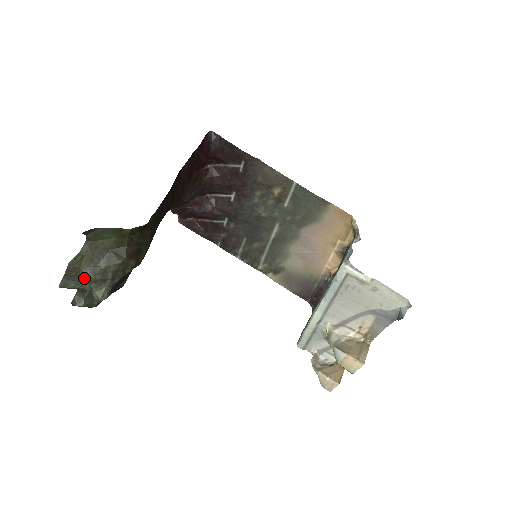
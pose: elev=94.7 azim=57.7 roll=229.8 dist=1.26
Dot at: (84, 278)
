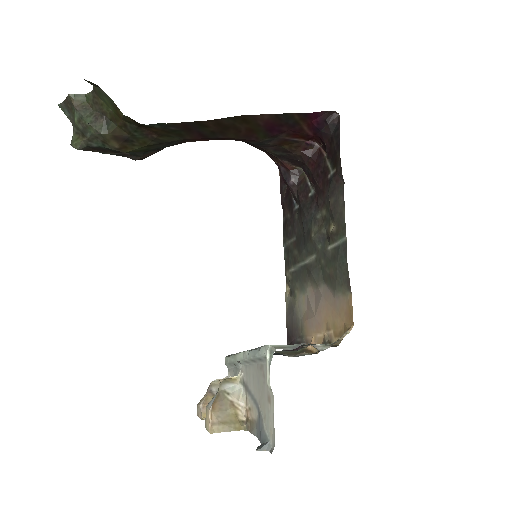
Dot at: (74, 117)
